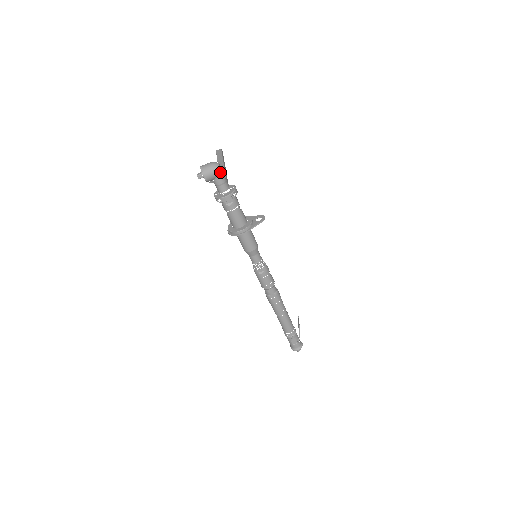
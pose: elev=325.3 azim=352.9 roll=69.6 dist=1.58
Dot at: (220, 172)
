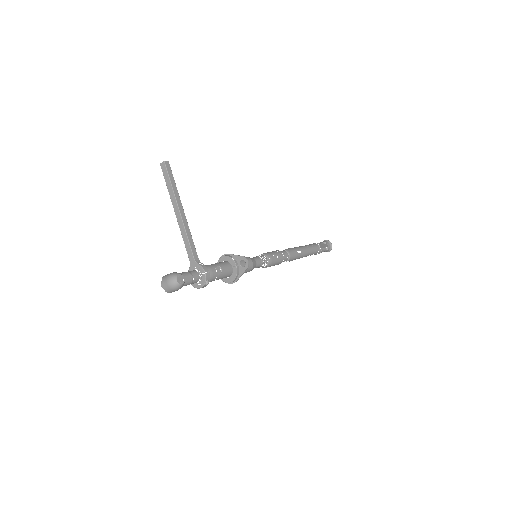
Dot at: (183, 284)
